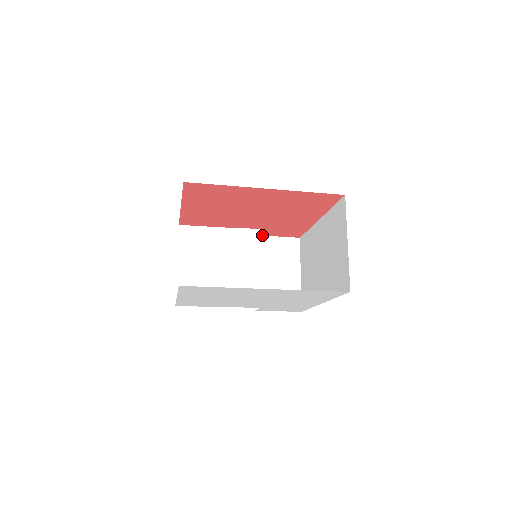
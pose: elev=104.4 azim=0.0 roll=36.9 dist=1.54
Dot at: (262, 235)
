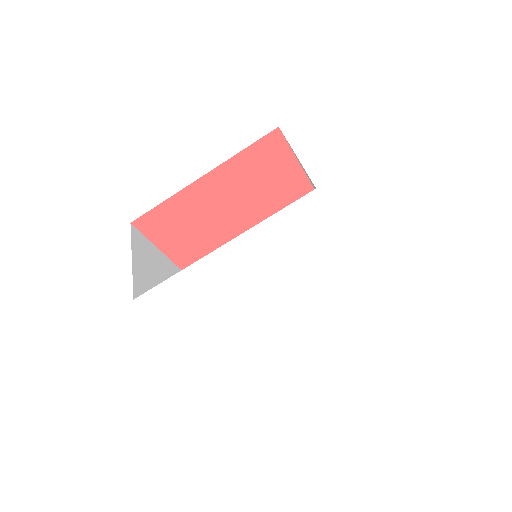
Dot at: occluded
